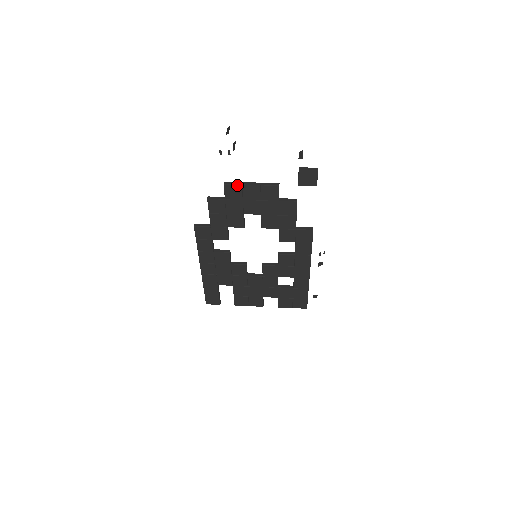
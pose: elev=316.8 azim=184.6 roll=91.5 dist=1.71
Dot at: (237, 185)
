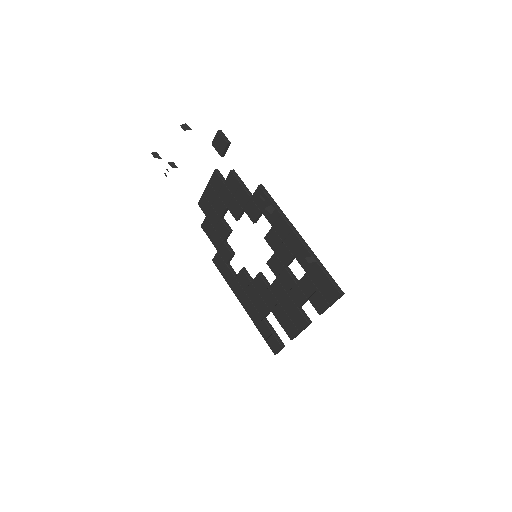
Dot at: (202, 196)
